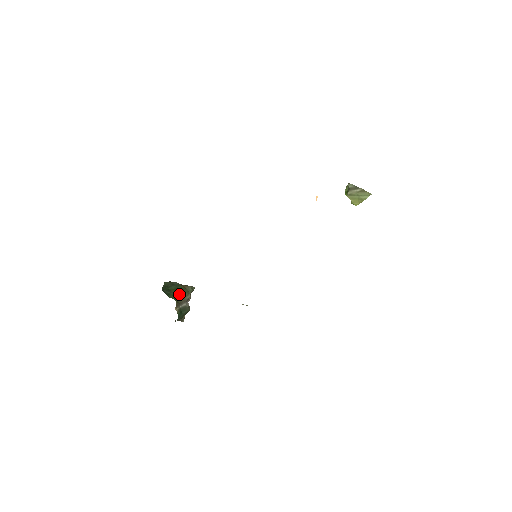
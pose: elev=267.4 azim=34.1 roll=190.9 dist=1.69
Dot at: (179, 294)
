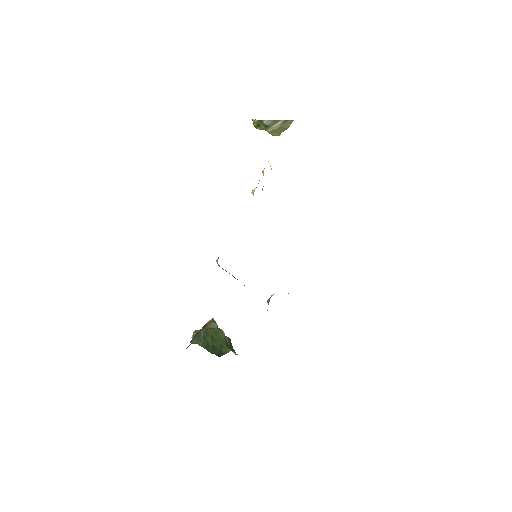
Dot at: (220, 340)
